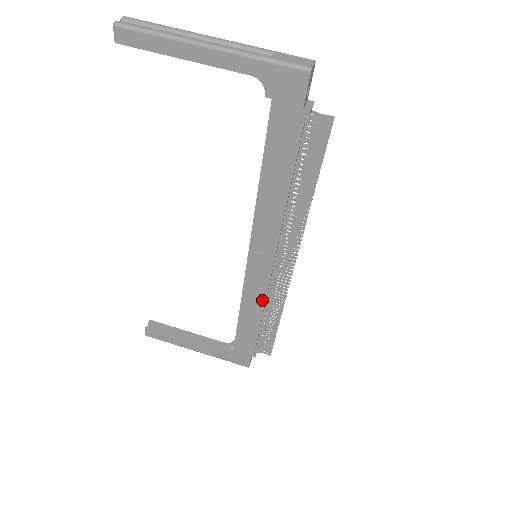
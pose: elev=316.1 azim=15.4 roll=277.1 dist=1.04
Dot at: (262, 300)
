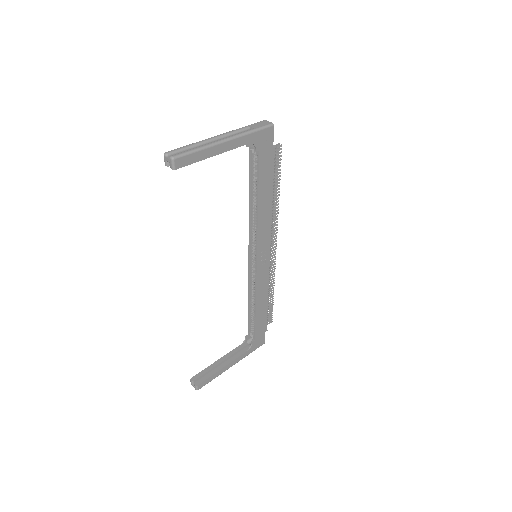
Dot at: (267, 282)
